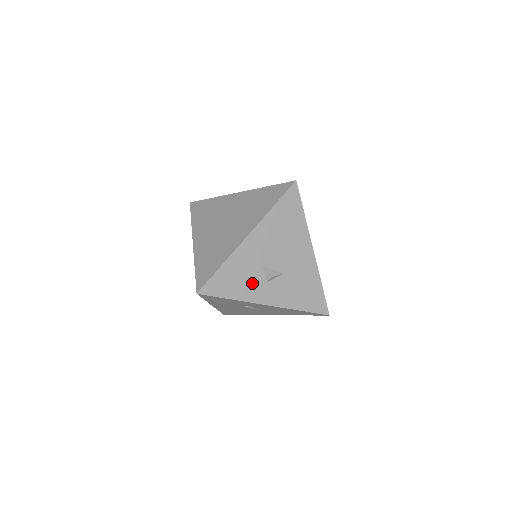
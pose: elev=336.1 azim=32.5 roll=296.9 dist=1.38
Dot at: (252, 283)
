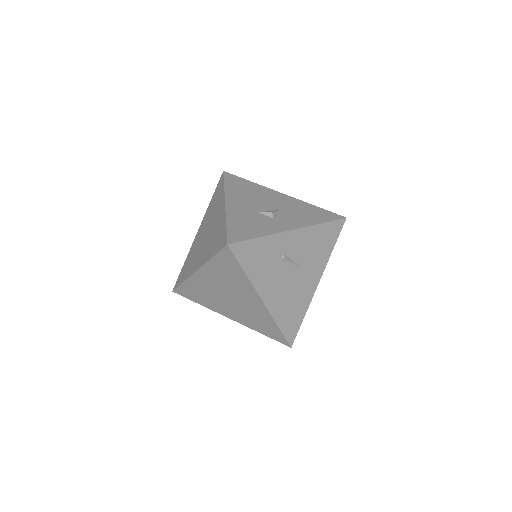
Dot at: (263, 223)
